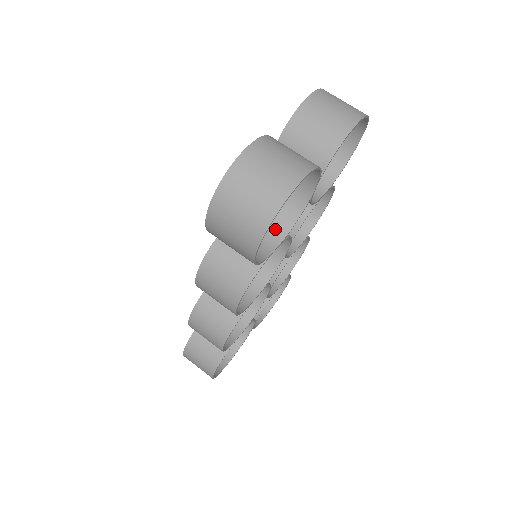
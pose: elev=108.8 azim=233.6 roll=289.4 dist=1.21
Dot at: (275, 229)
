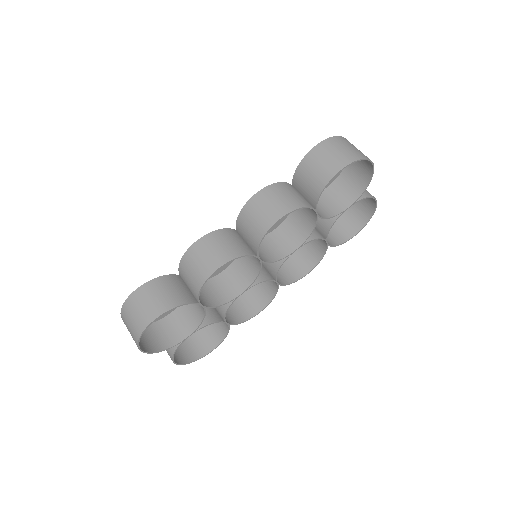
Dot at: occluded
